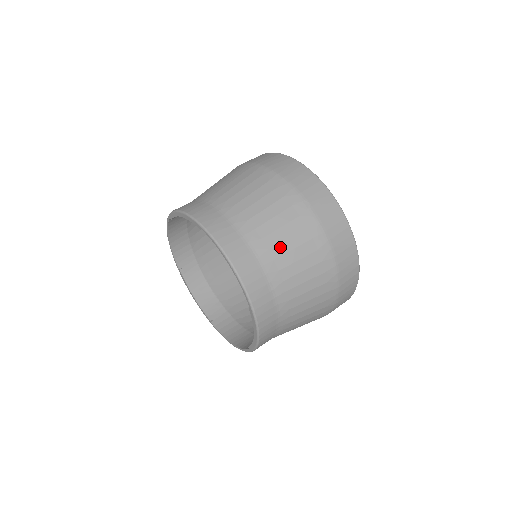
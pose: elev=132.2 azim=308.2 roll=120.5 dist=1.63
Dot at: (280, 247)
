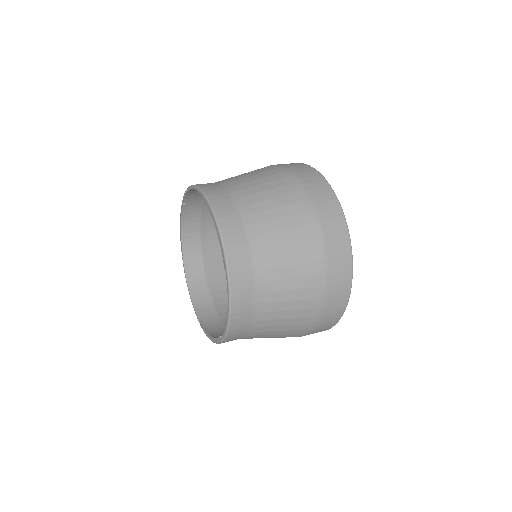
Dot at: (237, 176)
